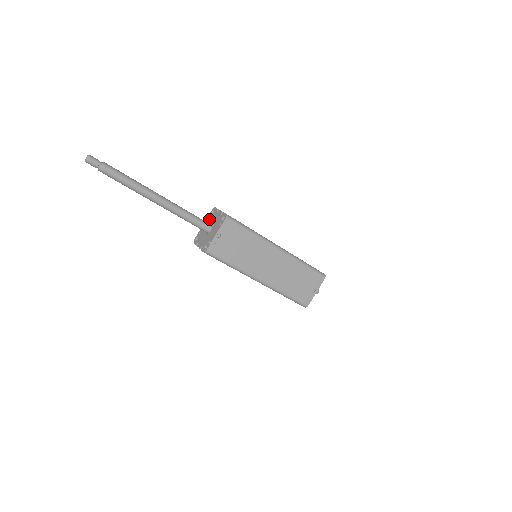
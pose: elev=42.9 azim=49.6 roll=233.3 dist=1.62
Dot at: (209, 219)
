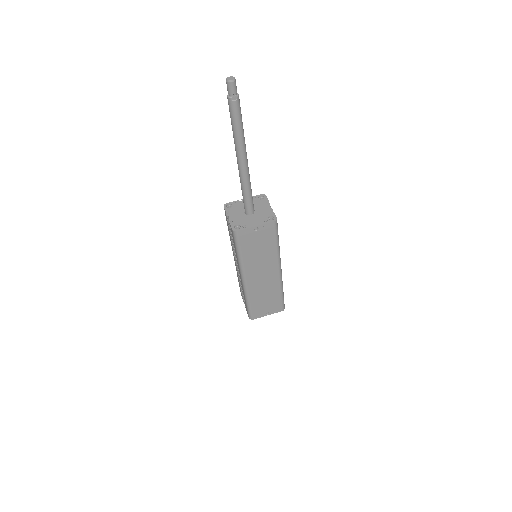
Dot at: (254, 201)
